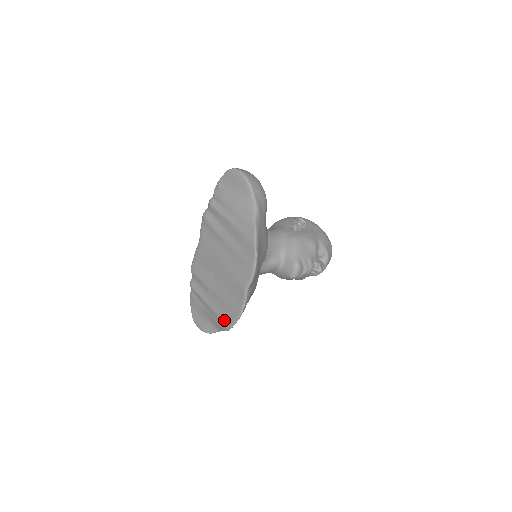
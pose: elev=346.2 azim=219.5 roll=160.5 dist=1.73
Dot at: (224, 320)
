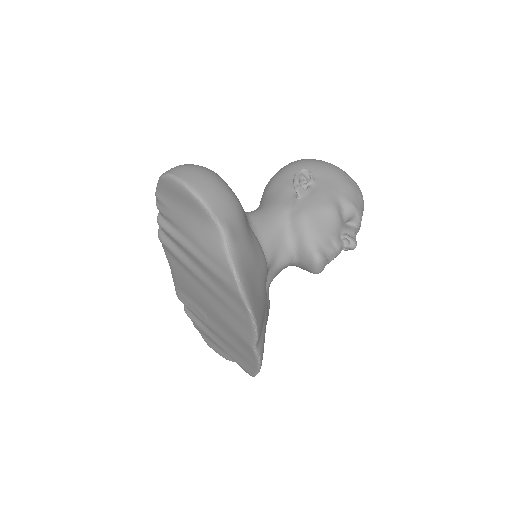
Dot at: (241, 366)
